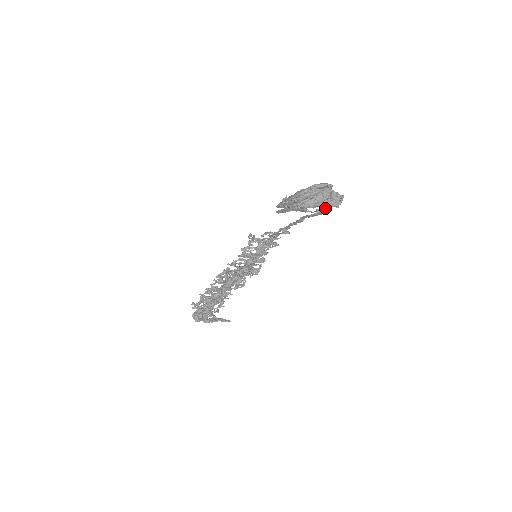
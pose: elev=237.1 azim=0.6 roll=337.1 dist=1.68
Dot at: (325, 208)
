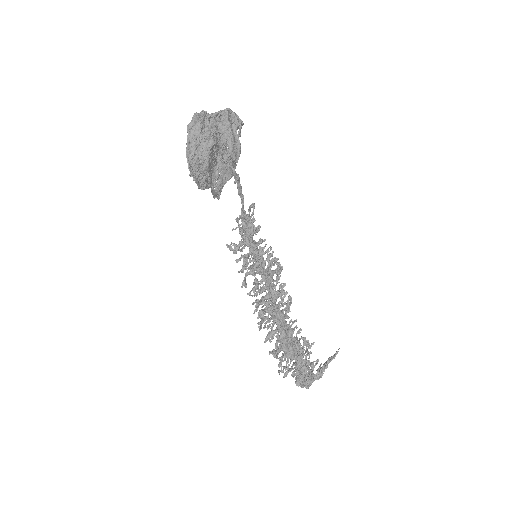
Dot at: (228, 135)
